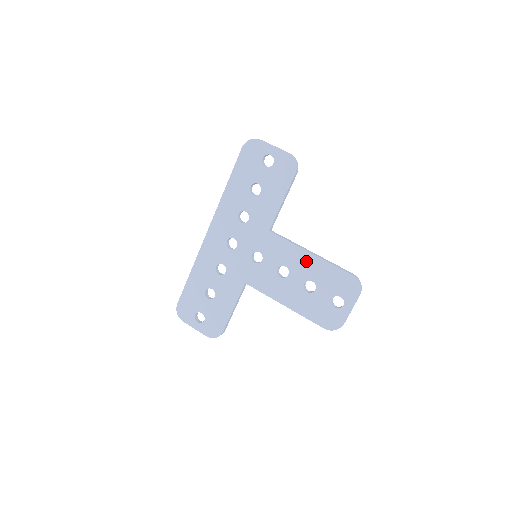
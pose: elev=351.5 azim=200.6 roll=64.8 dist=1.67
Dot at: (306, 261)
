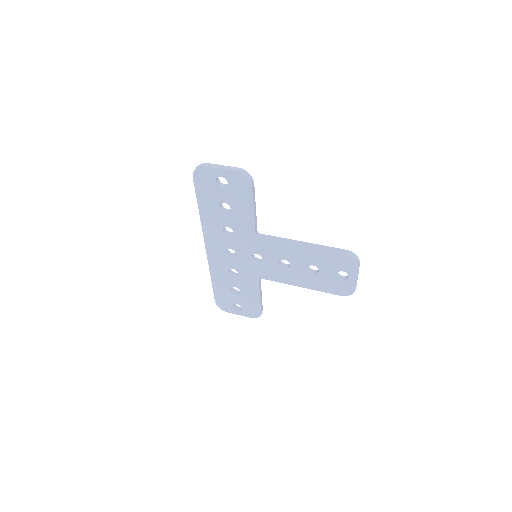
Dot at: (299, 252)
